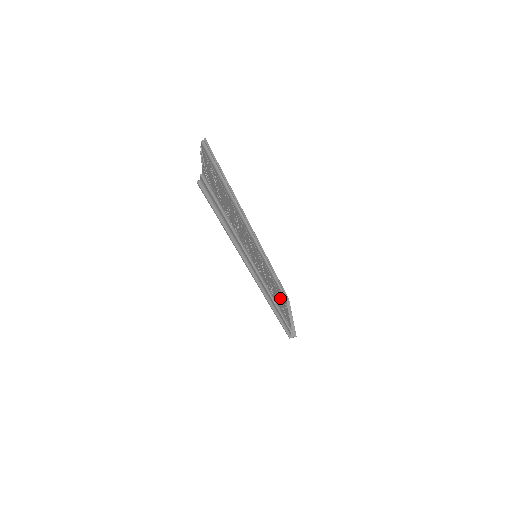
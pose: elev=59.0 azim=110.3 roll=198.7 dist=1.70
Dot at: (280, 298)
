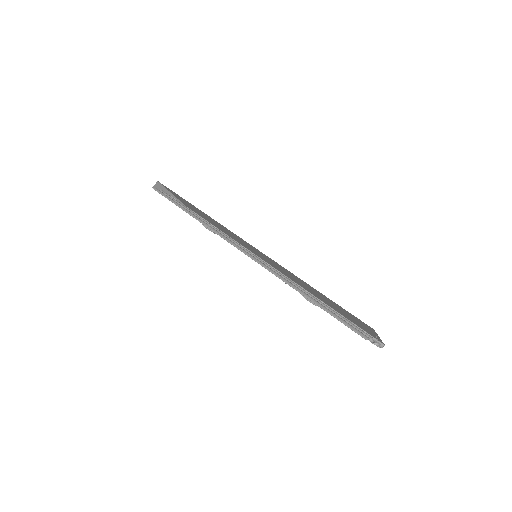
Dot at: occluded
